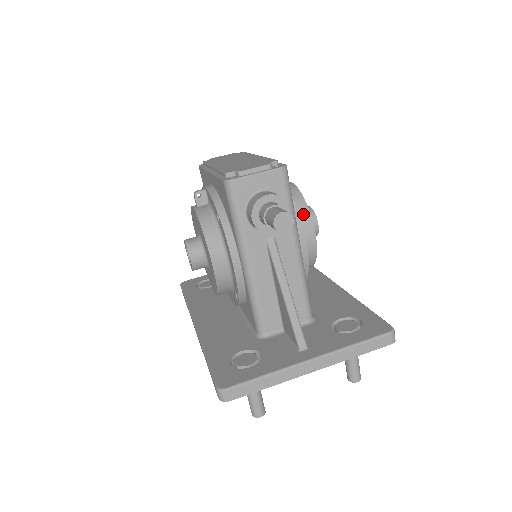
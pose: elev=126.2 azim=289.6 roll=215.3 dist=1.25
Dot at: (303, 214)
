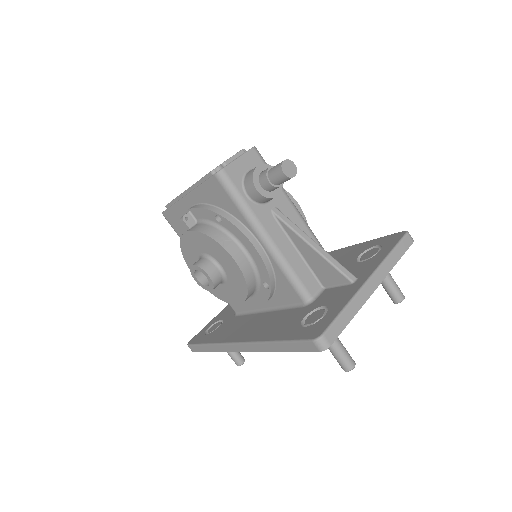
Dot at: occluded
